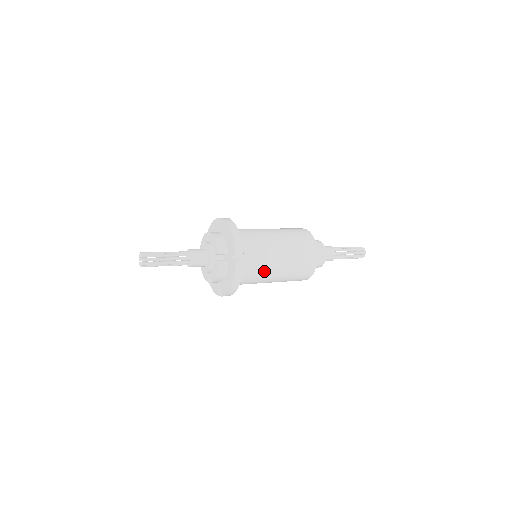
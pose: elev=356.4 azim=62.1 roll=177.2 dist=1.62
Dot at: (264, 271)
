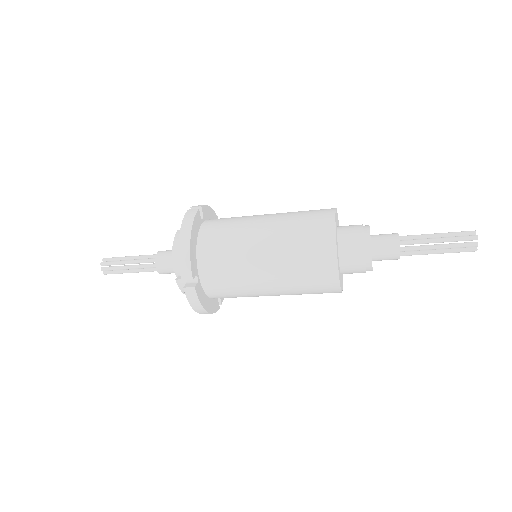
Dot at: (240, 232)
